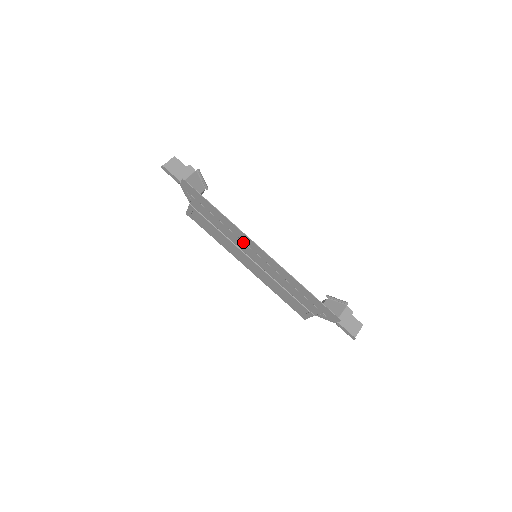
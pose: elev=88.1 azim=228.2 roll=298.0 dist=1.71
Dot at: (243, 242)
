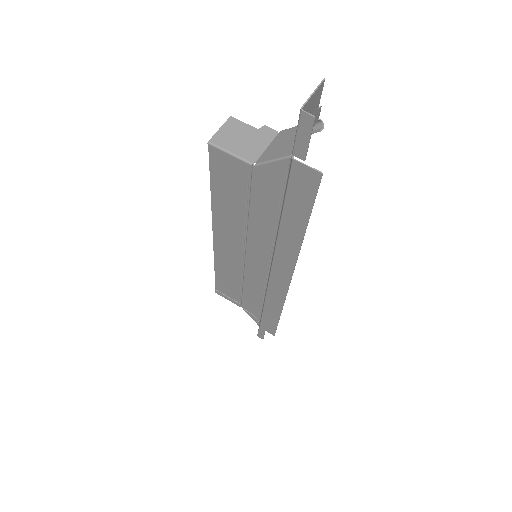
Dot at: (270, 252)
